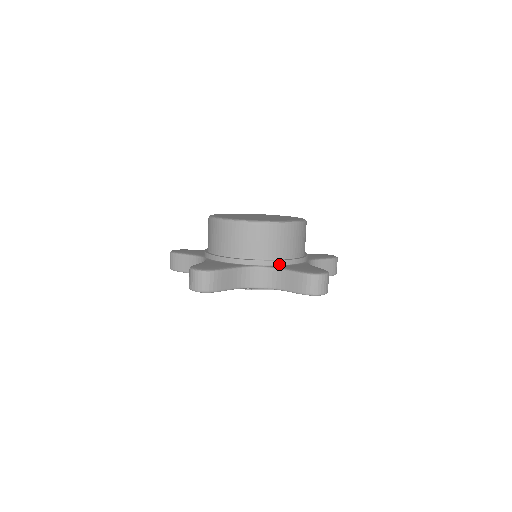
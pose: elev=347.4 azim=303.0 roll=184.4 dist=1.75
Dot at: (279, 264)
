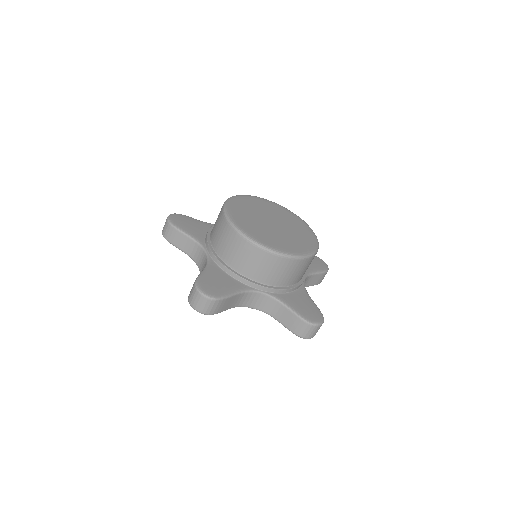
Dot at: (281, 292)
